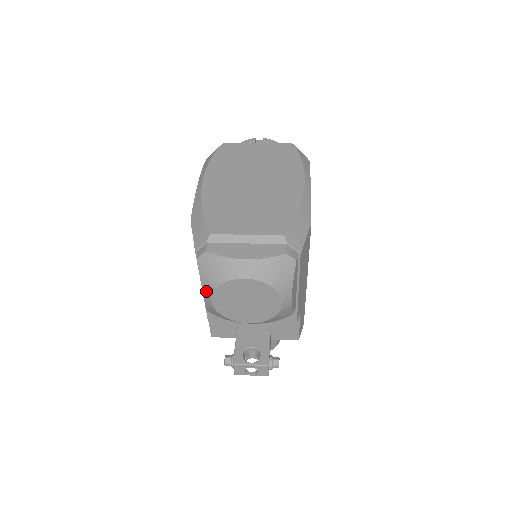
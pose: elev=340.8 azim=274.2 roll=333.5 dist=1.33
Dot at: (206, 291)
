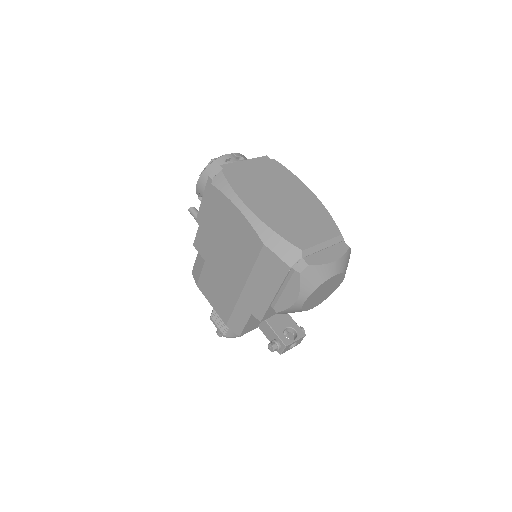
Dot at: (303, 296)
